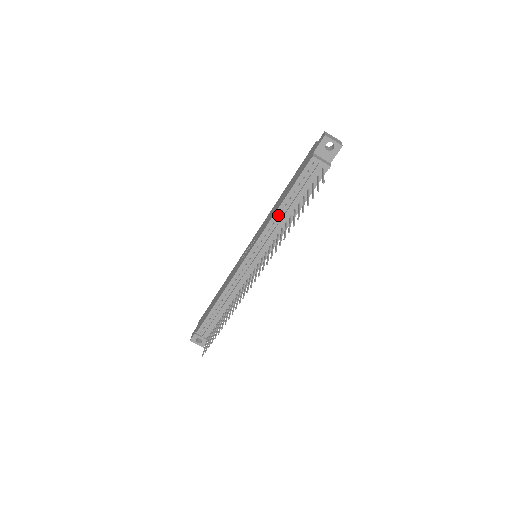
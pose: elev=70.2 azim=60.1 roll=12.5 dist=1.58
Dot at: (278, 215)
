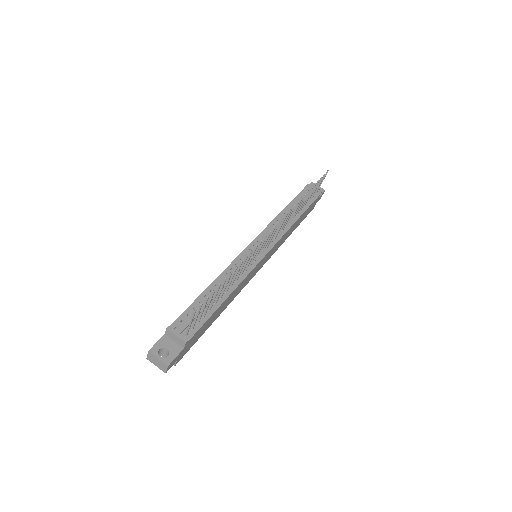
Dot at: (282, 215)
